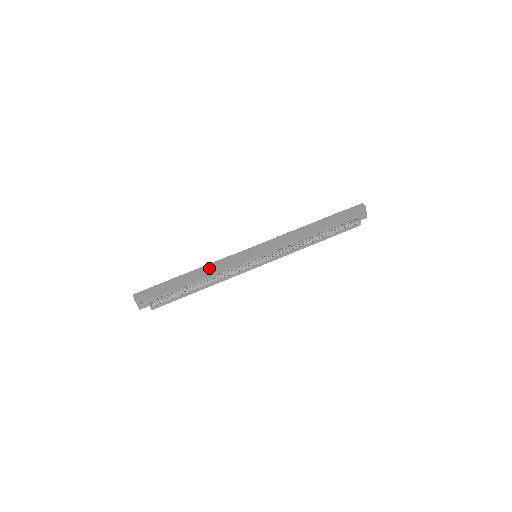
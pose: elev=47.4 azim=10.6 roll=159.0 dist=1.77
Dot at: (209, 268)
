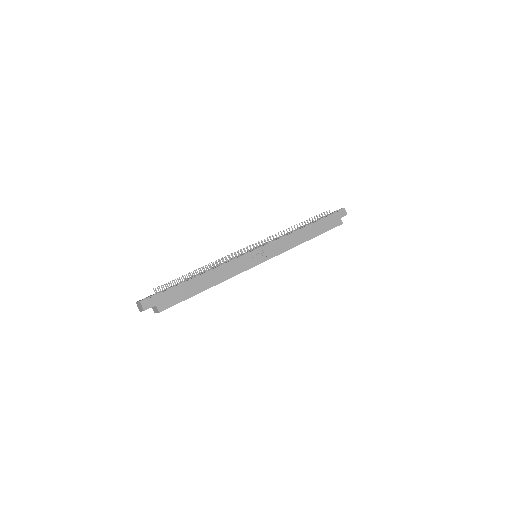
Dot at: (219, 273)
